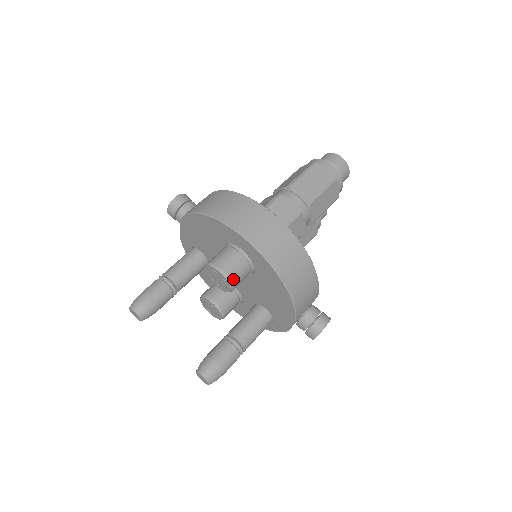
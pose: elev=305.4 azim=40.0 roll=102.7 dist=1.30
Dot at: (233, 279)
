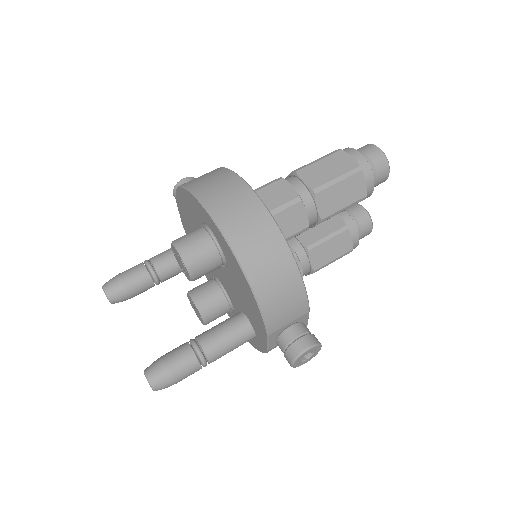
Dot at: (192, 262)
